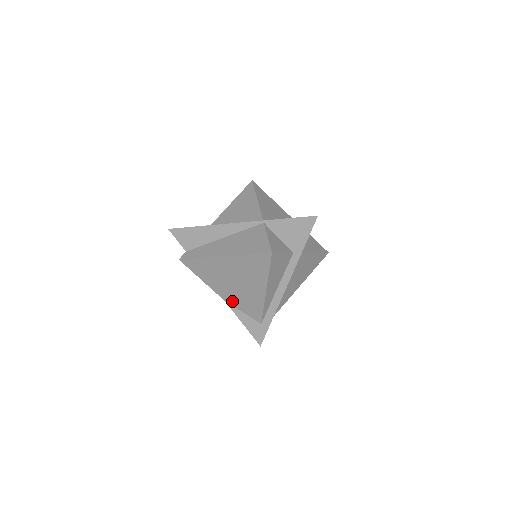
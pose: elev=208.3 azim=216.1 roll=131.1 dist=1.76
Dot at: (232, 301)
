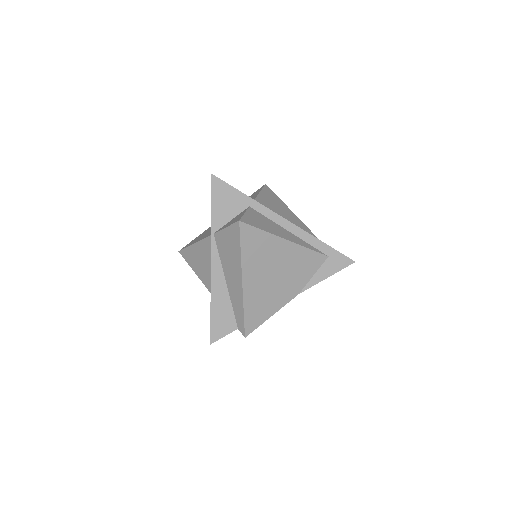
Dot at: (299, 285)
